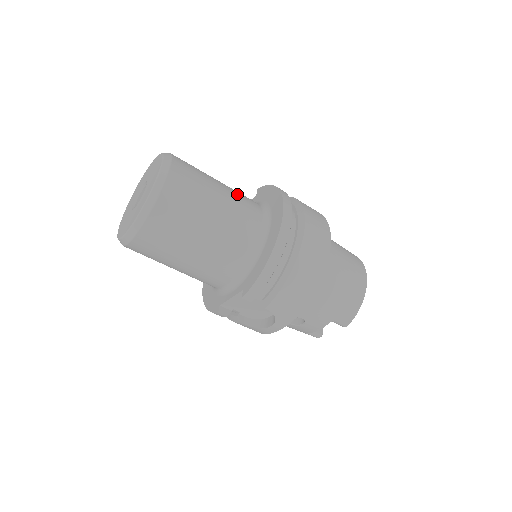
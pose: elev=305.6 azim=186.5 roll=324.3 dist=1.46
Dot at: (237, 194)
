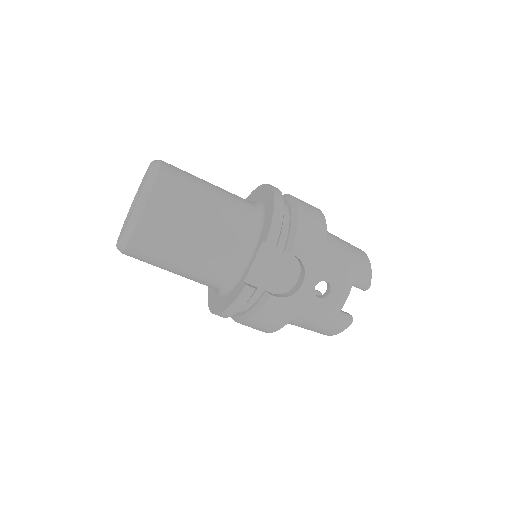
Dot at: occluded
